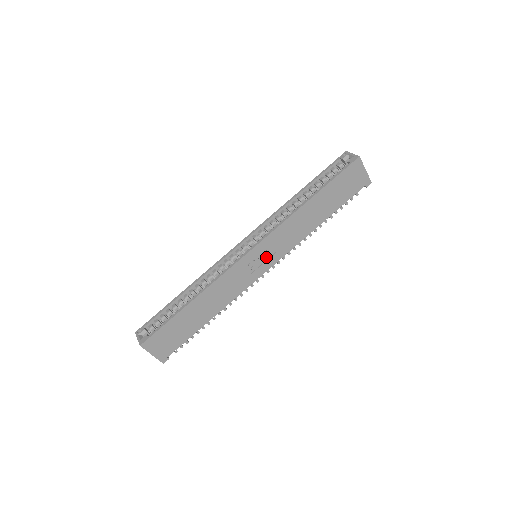
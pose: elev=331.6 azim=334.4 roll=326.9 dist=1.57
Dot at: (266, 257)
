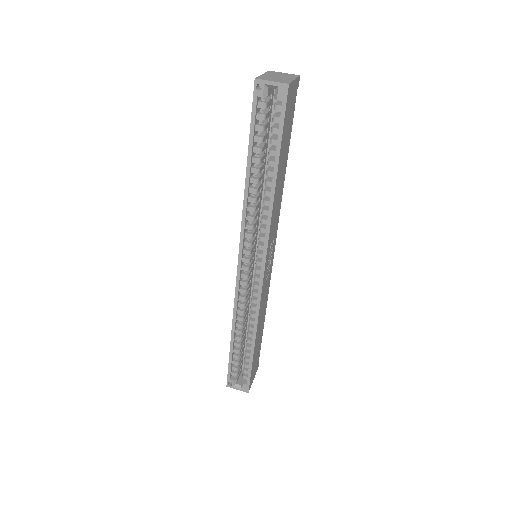
Dot at: (270, 252)
